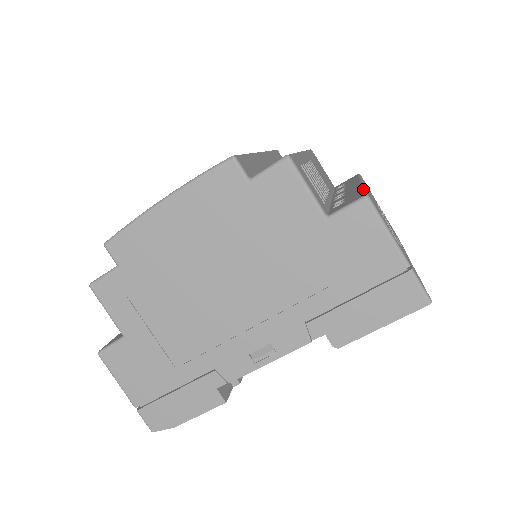
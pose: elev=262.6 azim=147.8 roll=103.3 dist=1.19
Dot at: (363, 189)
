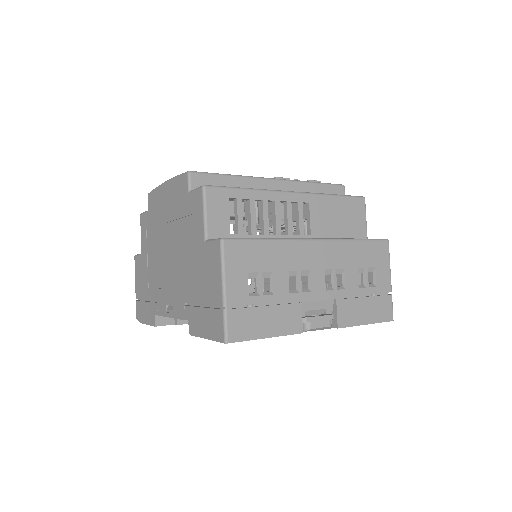
Dot at: (259, 238)
